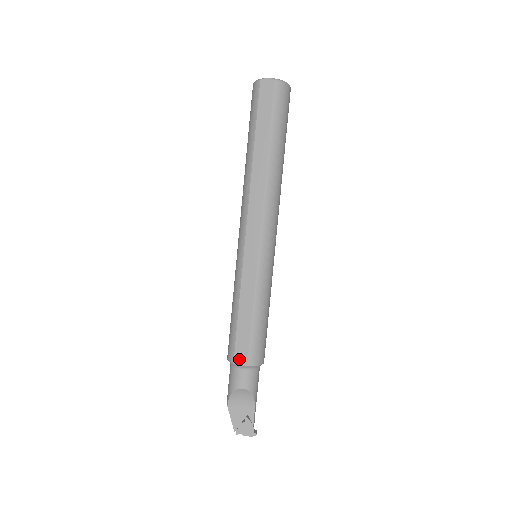
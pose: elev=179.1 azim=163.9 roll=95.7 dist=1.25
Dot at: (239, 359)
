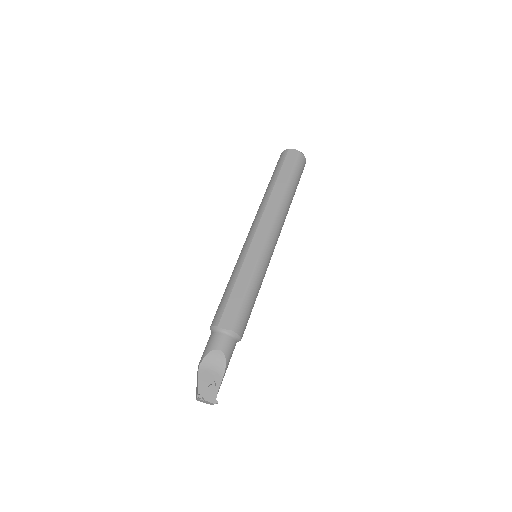
Dot at: (224, 323)
